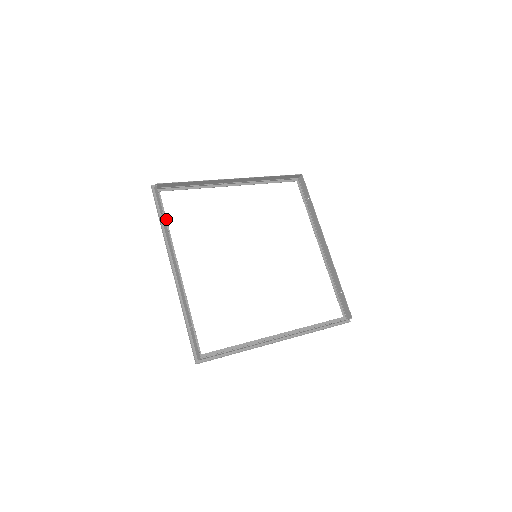
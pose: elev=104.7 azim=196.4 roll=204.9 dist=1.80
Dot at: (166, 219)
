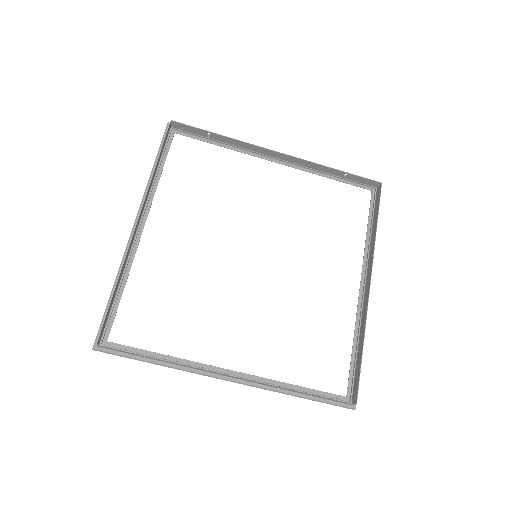
Dot at: (153, 353)
